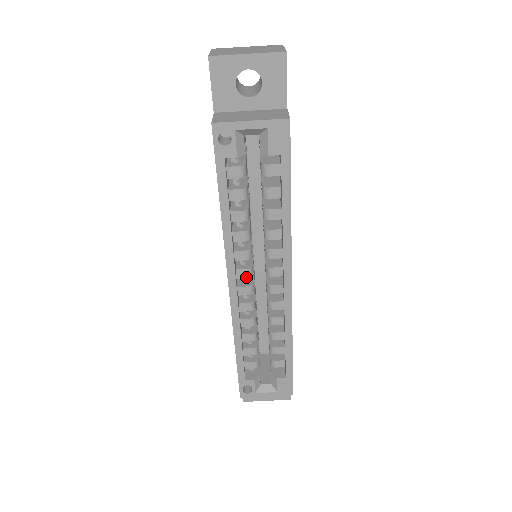
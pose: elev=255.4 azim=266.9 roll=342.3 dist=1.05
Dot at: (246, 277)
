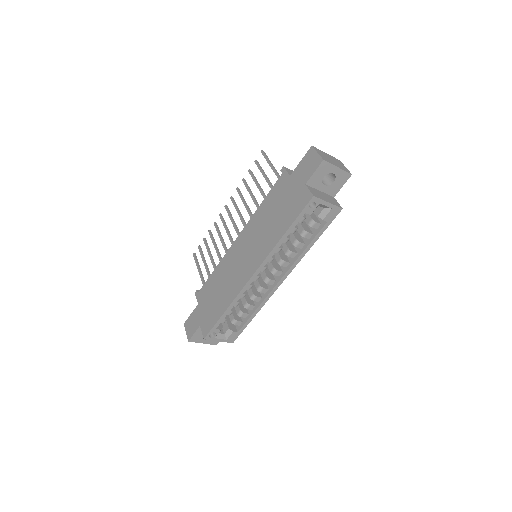
Dot at: (262, 271)
